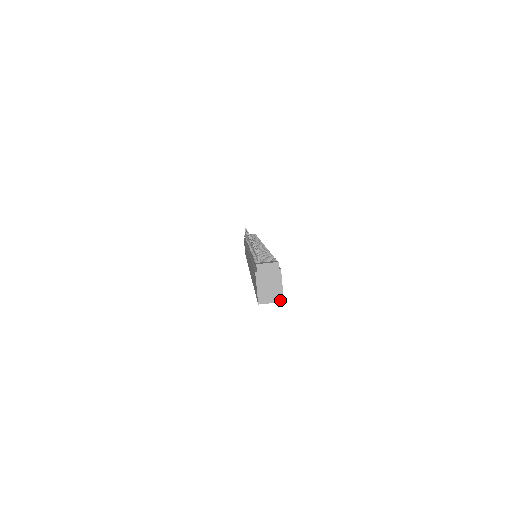
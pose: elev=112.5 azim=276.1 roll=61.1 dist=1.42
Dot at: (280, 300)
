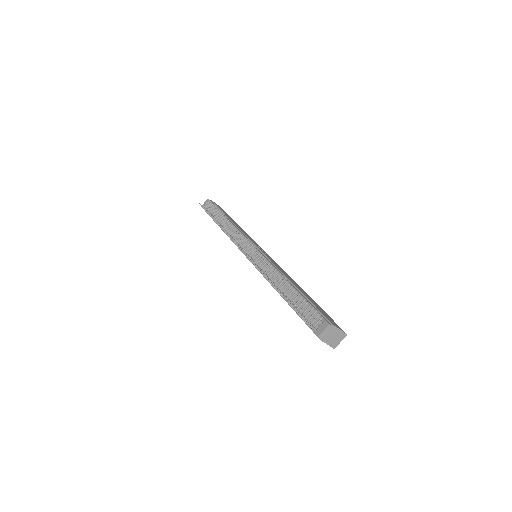
Dot at: (345, 336)
